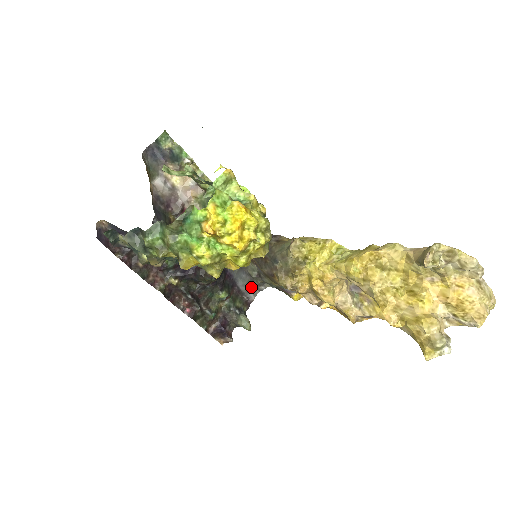
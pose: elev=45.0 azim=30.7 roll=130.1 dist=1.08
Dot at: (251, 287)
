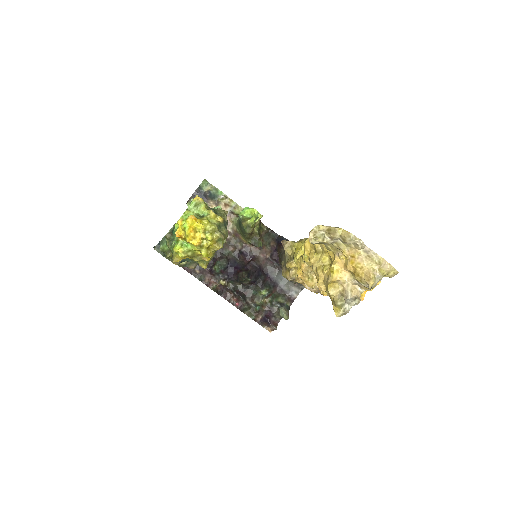
Dot at: (292, 287)
